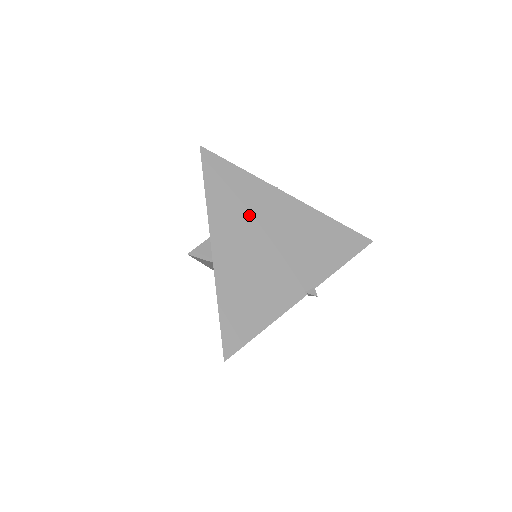
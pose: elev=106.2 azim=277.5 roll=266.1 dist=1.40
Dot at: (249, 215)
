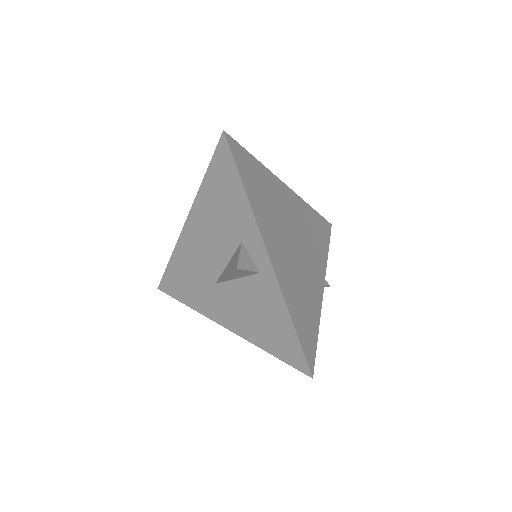
Dot at: (276, 212)
